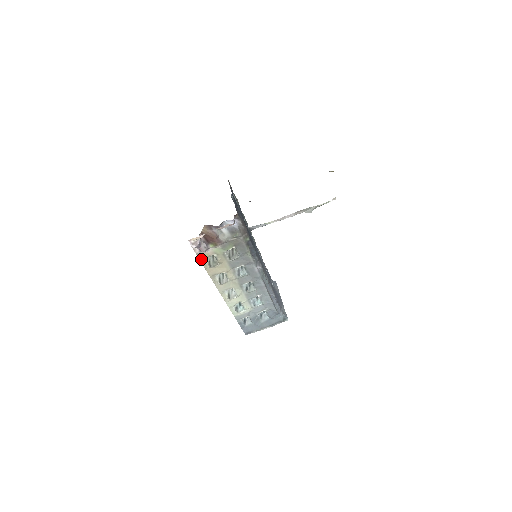
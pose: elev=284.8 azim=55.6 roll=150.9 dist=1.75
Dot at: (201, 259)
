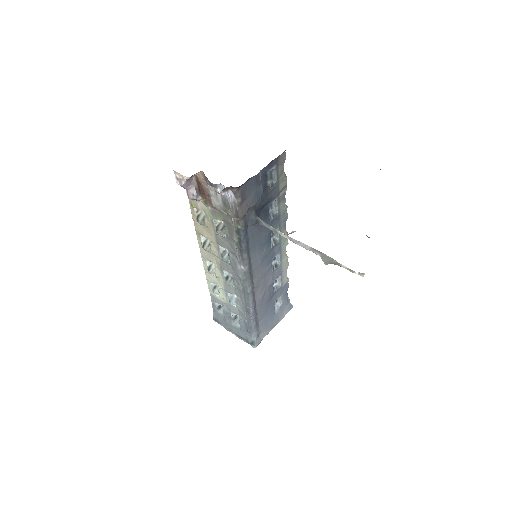
Dot at: (191, 205)
